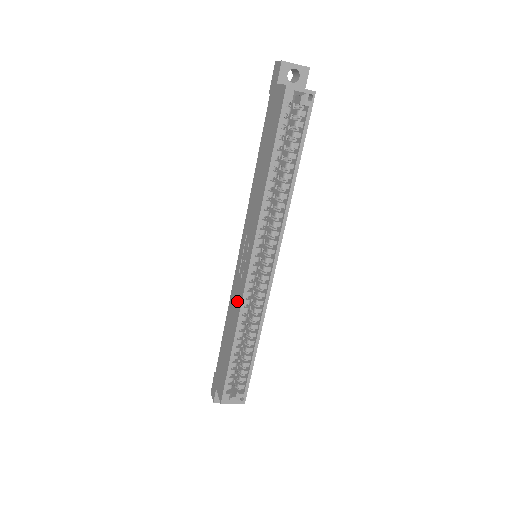
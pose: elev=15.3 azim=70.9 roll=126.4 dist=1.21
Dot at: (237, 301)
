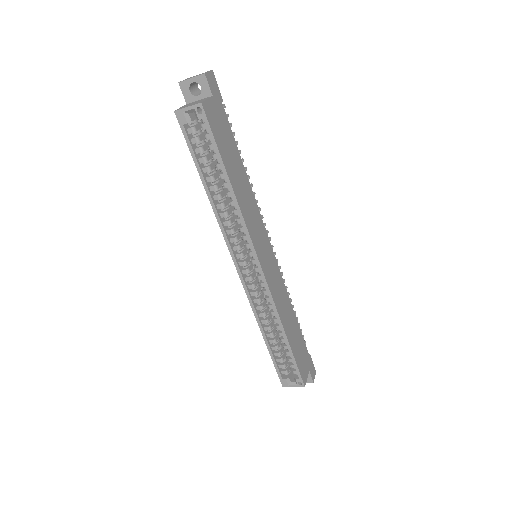
Dot at: occluded
